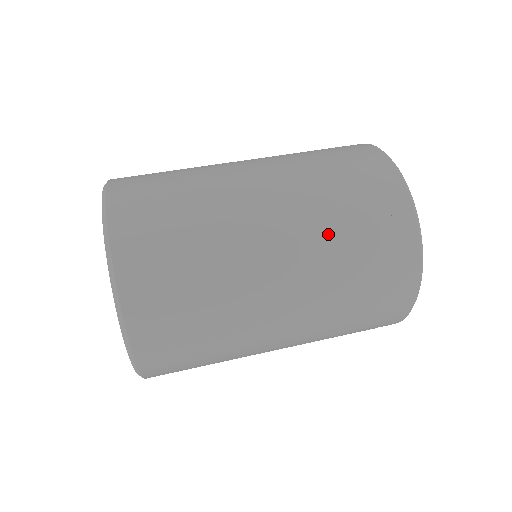
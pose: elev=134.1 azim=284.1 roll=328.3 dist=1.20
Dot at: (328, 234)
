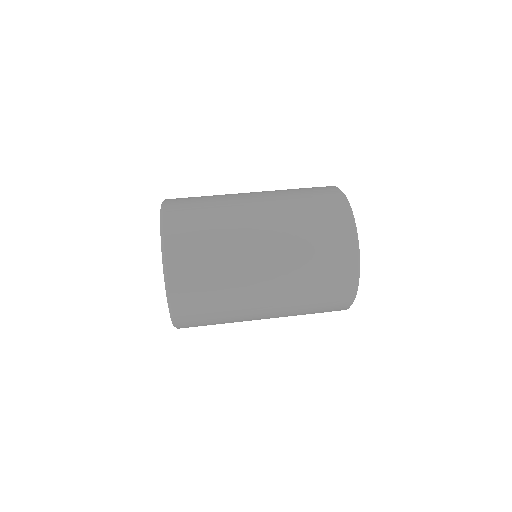
Dot at: (291, 209)
